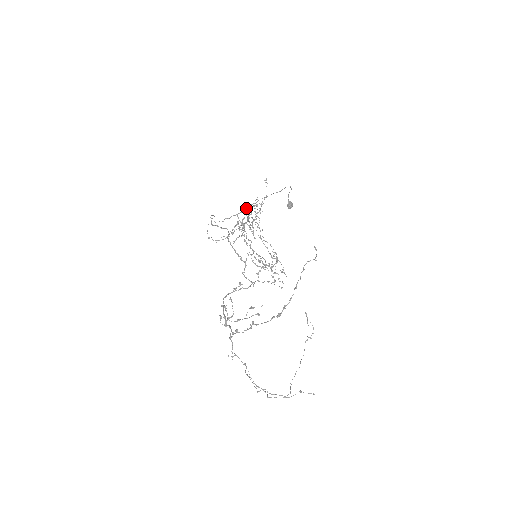
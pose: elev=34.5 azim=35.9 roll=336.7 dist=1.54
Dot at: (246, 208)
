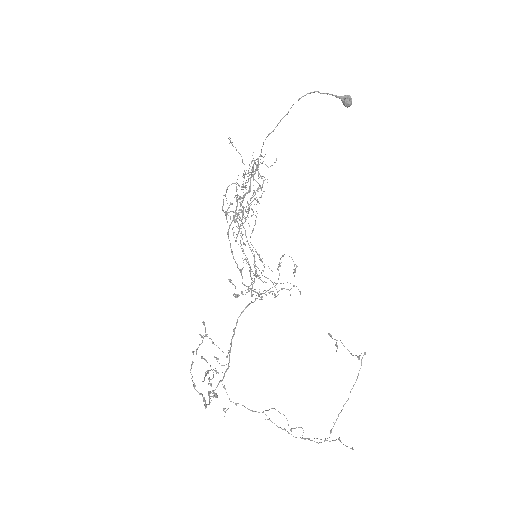
Dot at: occluded
